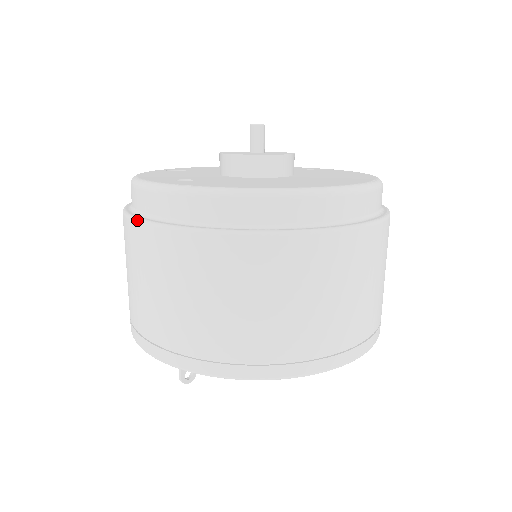
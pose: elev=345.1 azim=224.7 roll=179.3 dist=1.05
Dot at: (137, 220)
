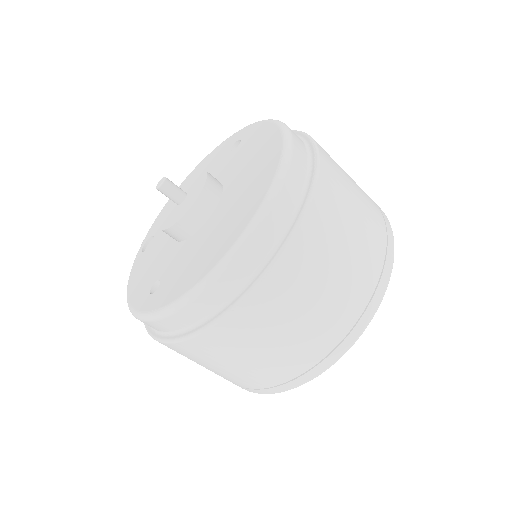
Dot at: occluded
